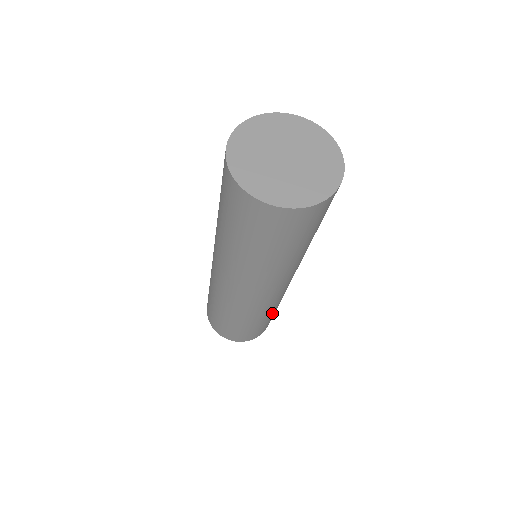
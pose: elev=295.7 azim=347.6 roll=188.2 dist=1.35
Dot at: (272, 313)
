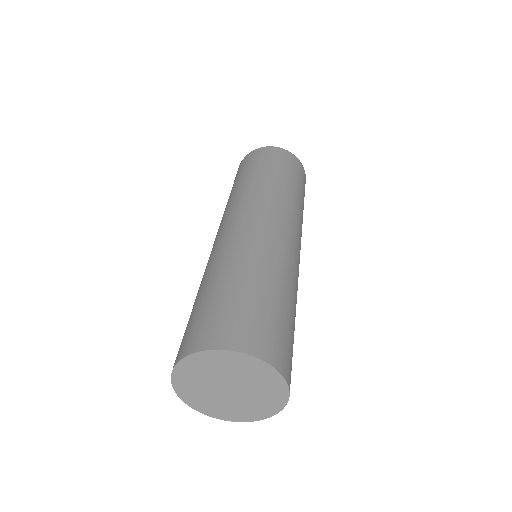
Dot at: (302, 204)
